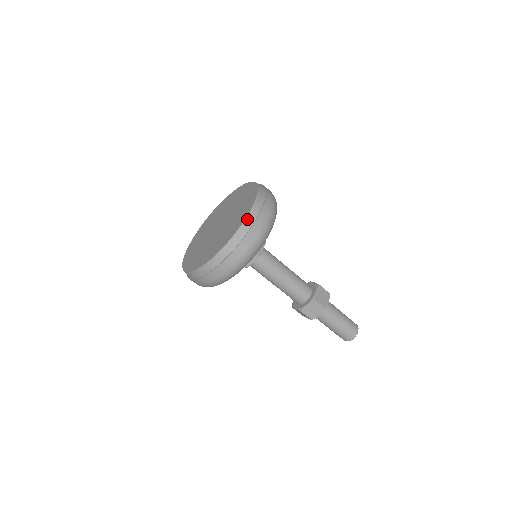
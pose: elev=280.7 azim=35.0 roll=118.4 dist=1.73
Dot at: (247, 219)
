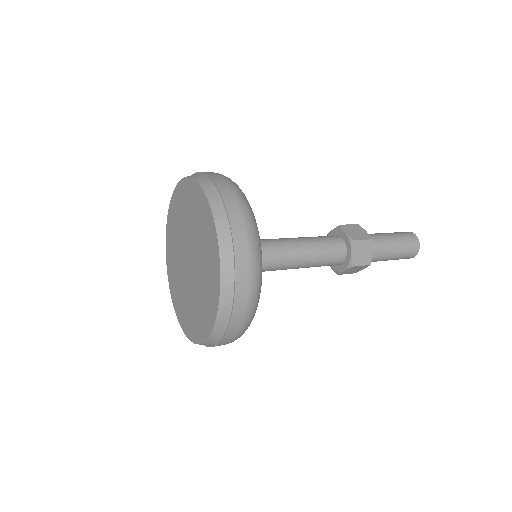
Dot at: (213, 210)
